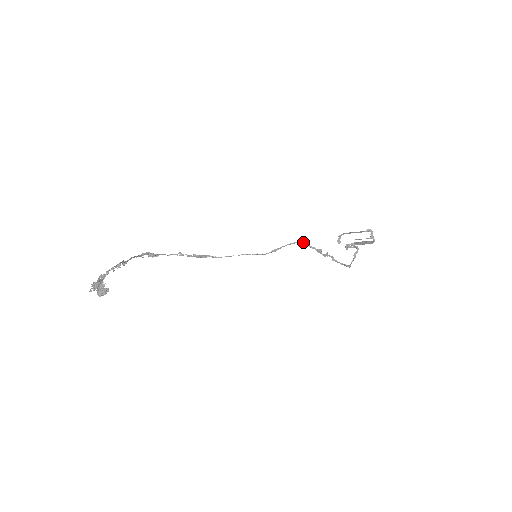
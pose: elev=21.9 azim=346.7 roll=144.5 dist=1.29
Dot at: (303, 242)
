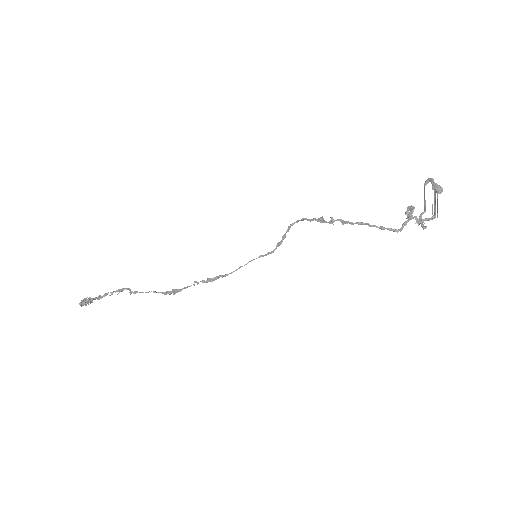
Dot at: (301, 219)
